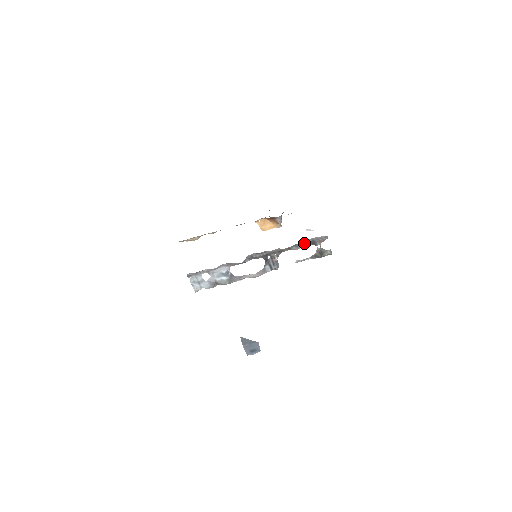
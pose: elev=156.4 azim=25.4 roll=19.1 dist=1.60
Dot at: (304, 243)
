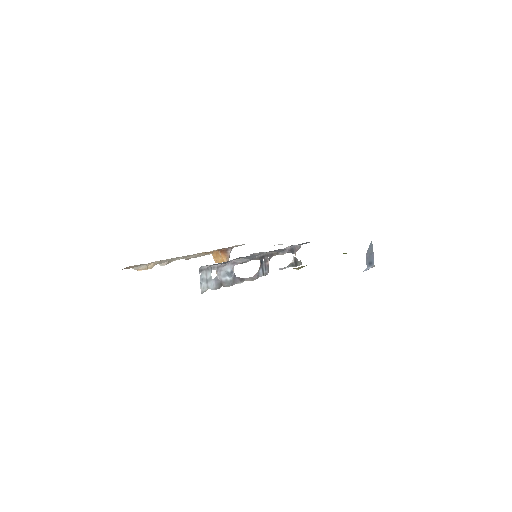
Dot at: (287, 249)
